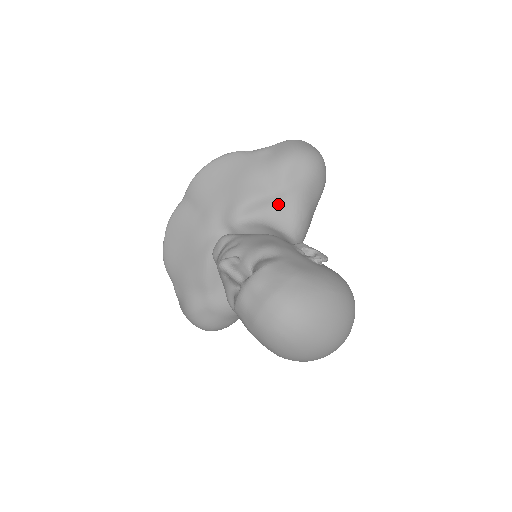
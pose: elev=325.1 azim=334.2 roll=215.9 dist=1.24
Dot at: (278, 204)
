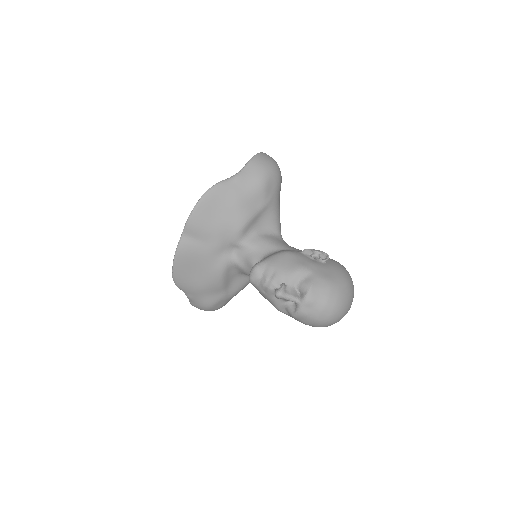
Dot at: (263, 215)
